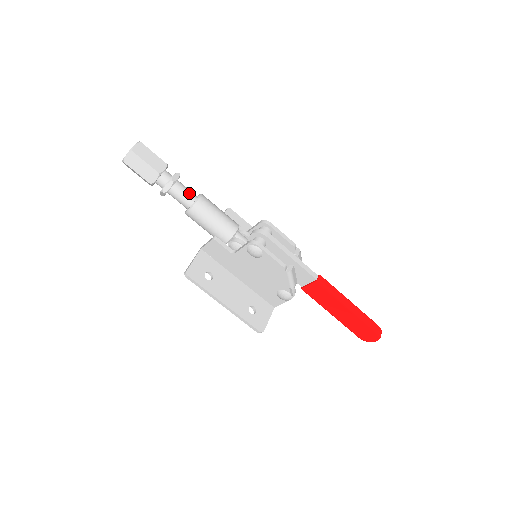
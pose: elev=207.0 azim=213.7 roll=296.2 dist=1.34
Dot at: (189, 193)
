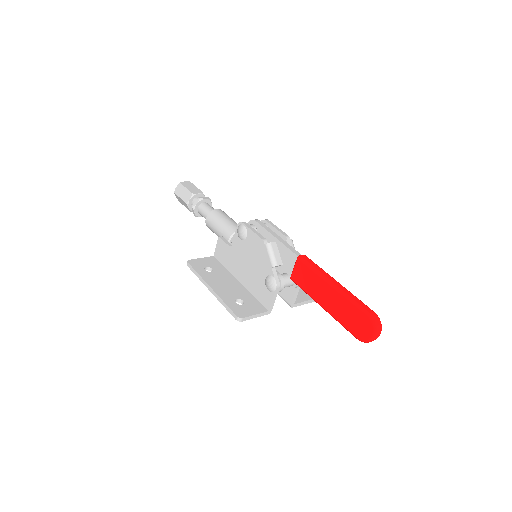
Dot at: (212, 208)
